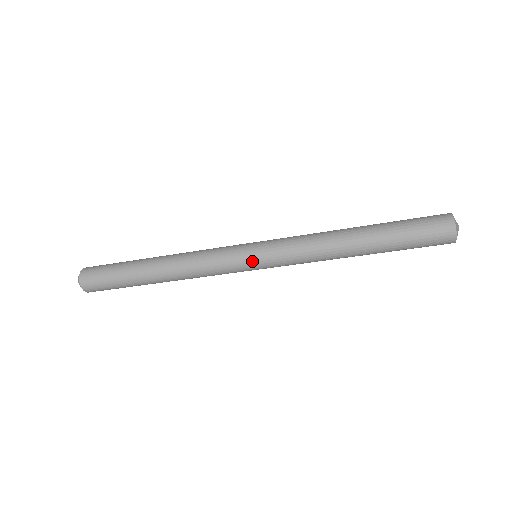
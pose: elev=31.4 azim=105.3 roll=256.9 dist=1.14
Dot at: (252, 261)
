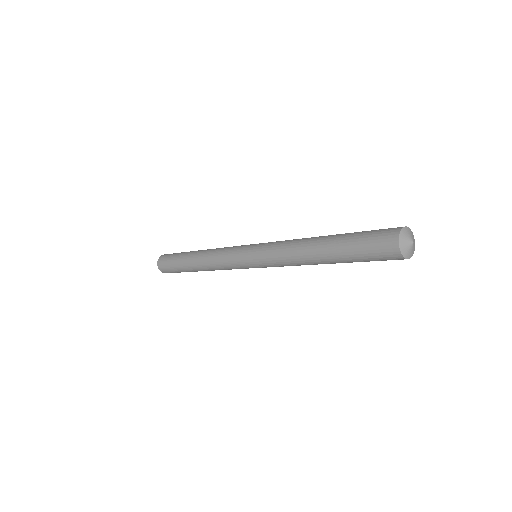
Dot at: (249, 265)
